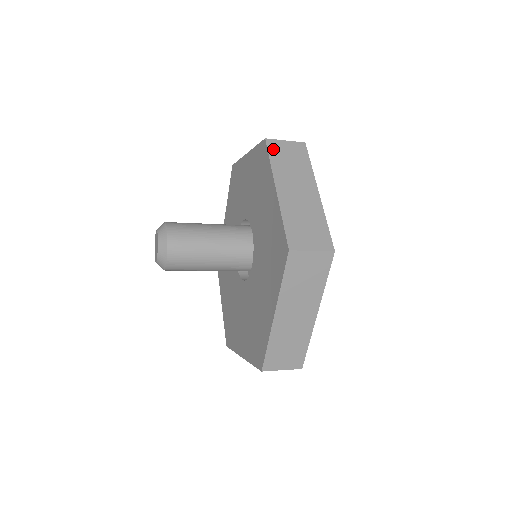
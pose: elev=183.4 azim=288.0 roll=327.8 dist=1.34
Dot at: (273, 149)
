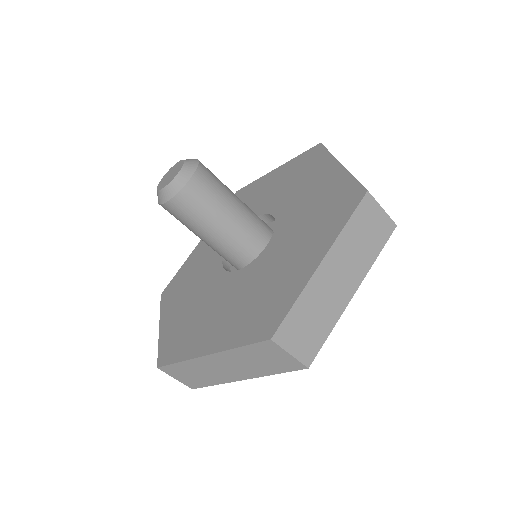
Dot at: occluded
